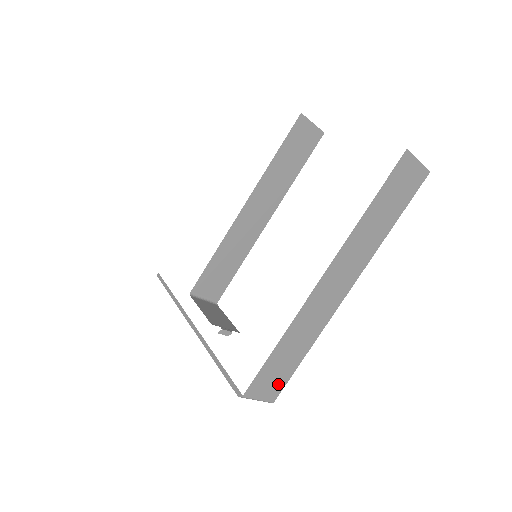
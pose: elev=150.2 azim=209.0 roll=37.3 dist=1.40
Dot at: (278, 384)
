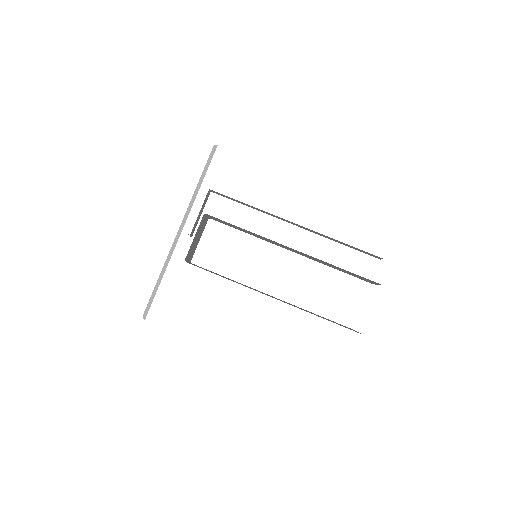
Dot at: occluded
